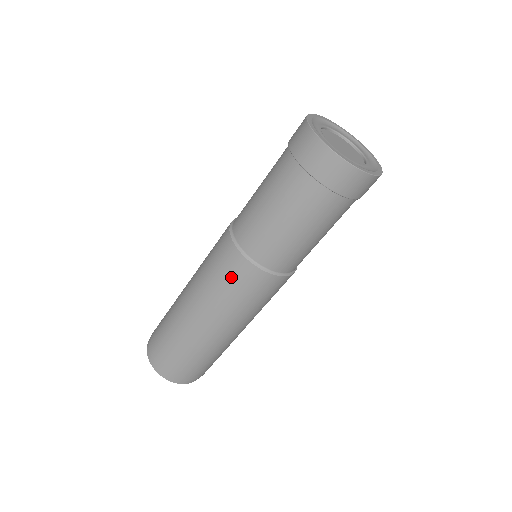
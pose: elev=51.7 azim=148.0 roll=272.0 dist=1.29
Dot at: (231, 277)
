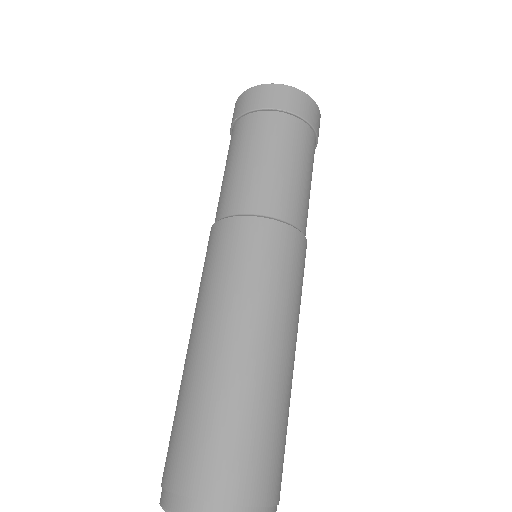
Dot at: (208, 255)
